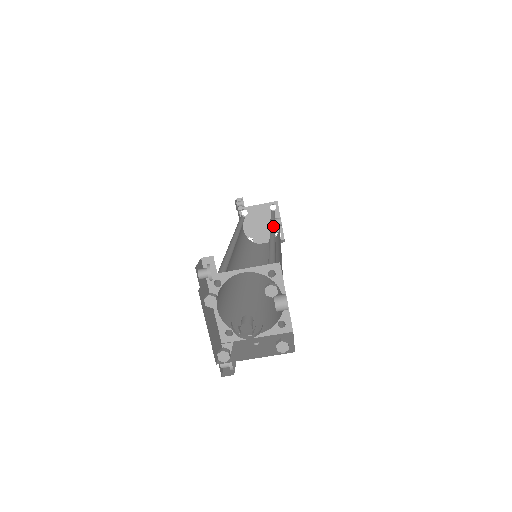
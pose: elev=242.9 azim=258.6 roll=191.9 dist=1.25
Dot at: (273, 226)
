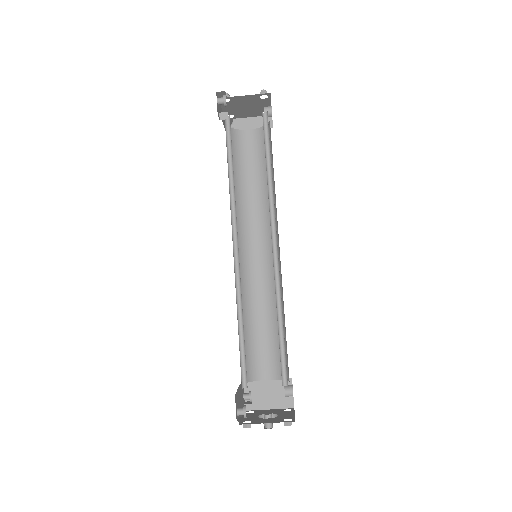
Dot at: (272, 206)
